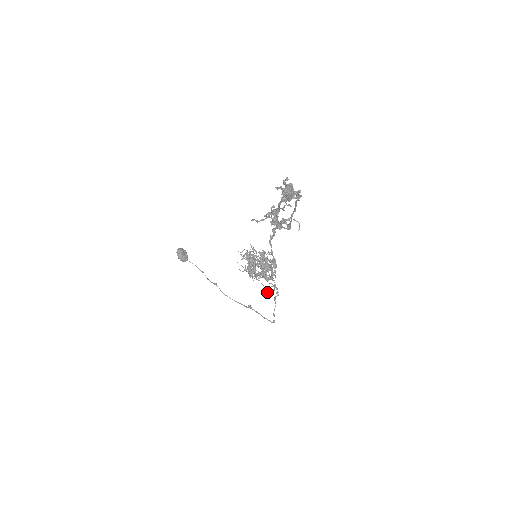
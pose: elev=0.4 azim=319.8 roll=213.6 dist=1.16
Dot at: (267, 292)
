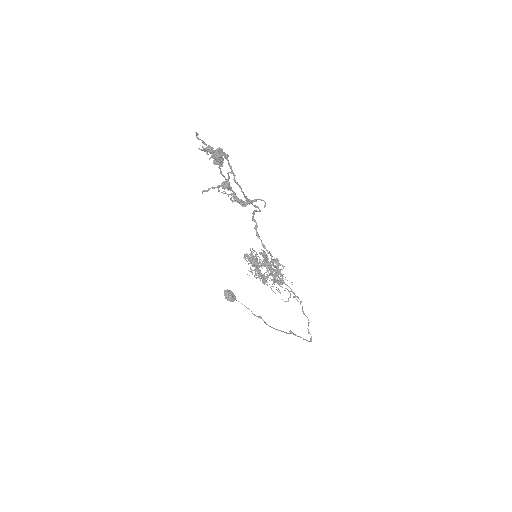
Dot at: occluded
